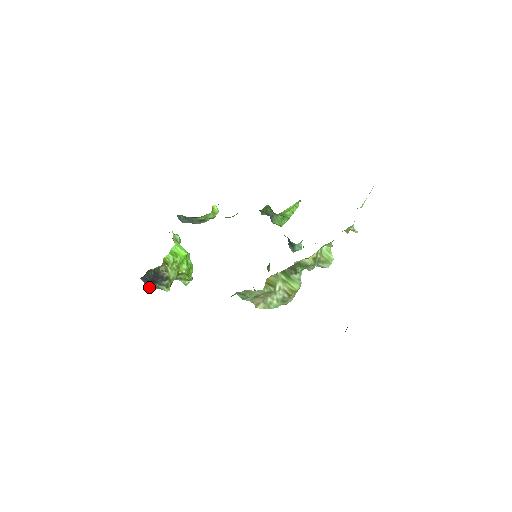
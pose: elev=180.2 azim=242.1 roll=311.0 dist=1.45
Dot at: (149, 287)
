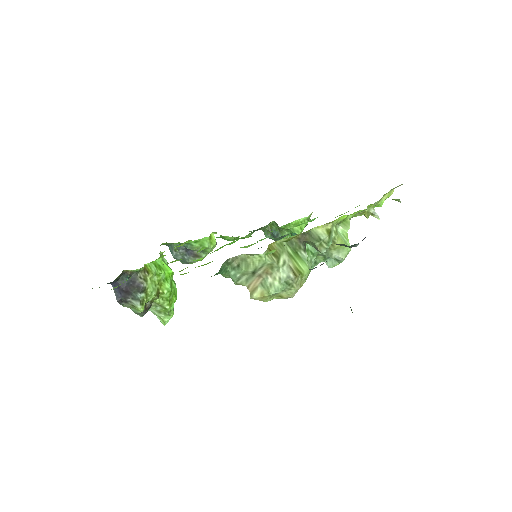
Dot at: (119, 300)
